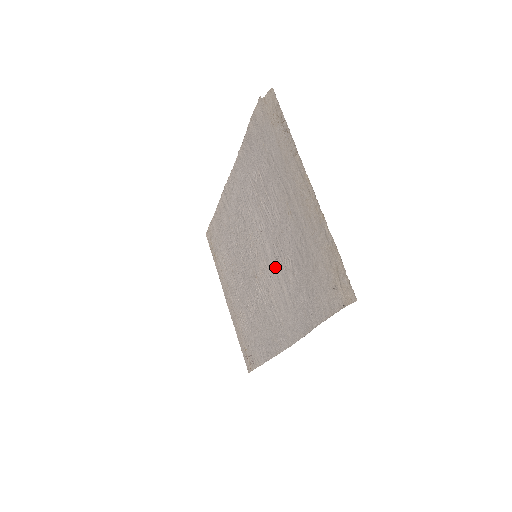
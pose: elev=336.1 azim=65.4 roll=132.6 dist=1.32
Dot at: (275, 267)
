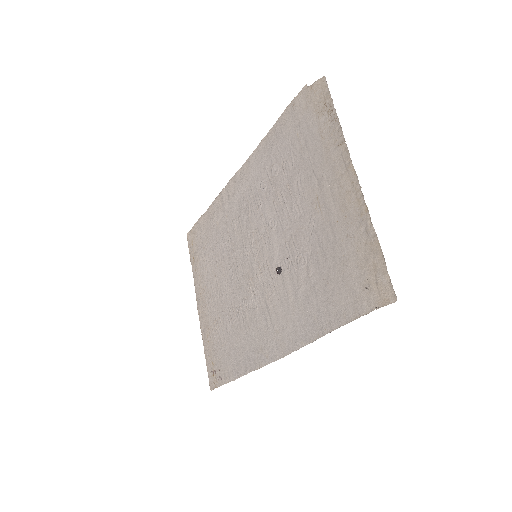
Dot at: (282, 267)
